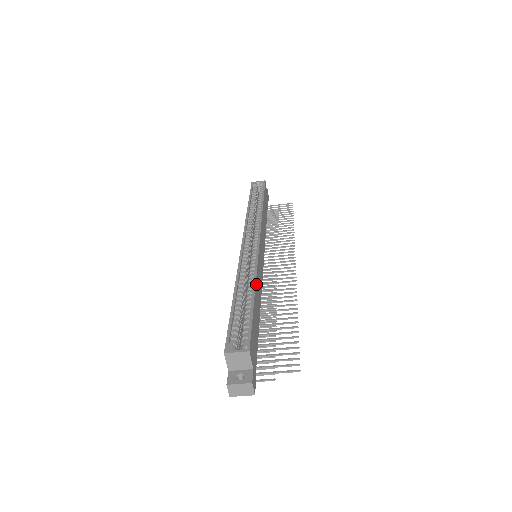
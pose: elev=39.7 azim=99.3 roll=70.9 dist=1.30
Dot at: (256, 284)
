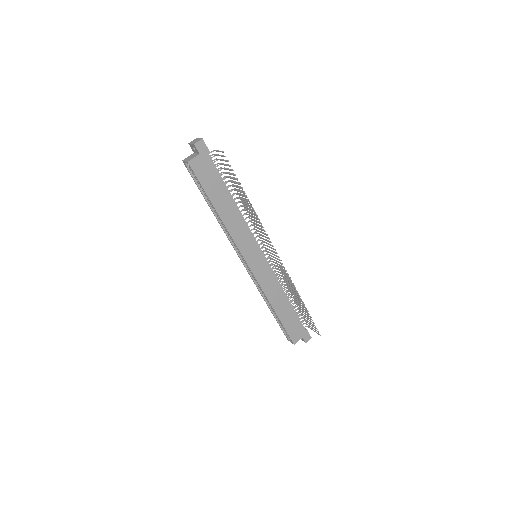
Dot at: (272, 303)
